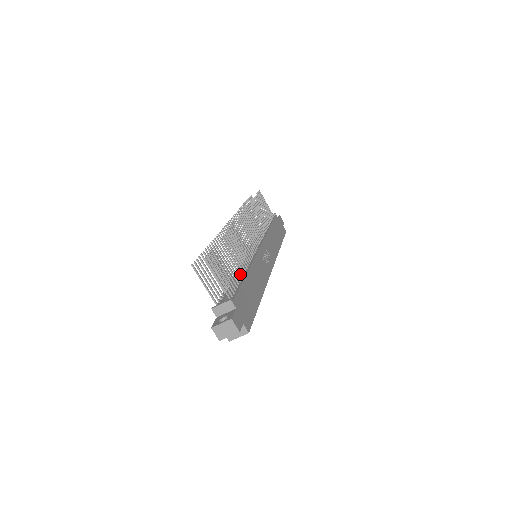
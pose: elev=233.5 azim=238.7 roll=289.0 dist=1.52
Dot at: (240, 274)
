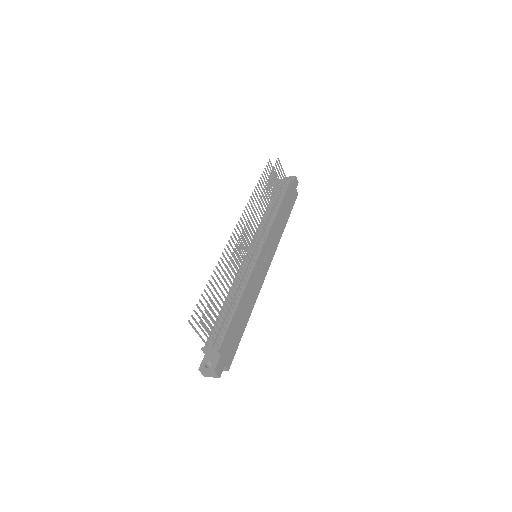
Dot at: (234, 299)
